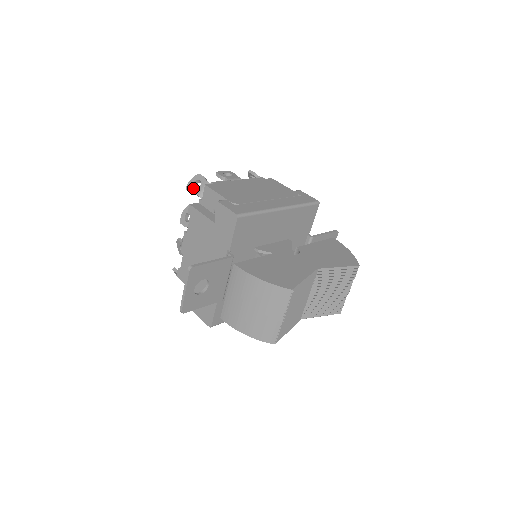
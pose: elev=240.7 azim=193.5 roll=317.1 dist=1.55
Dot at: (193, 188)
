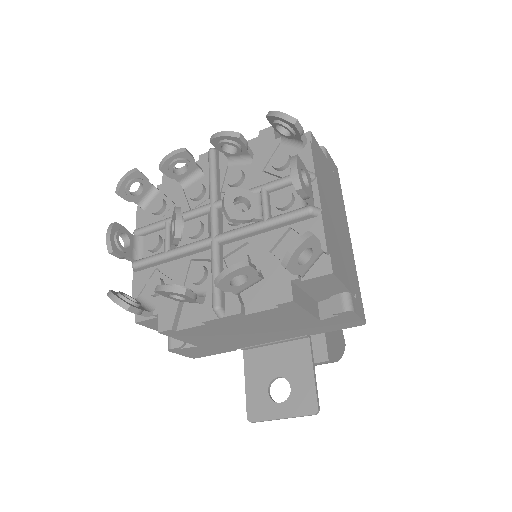
Dot at: (299, 266)
